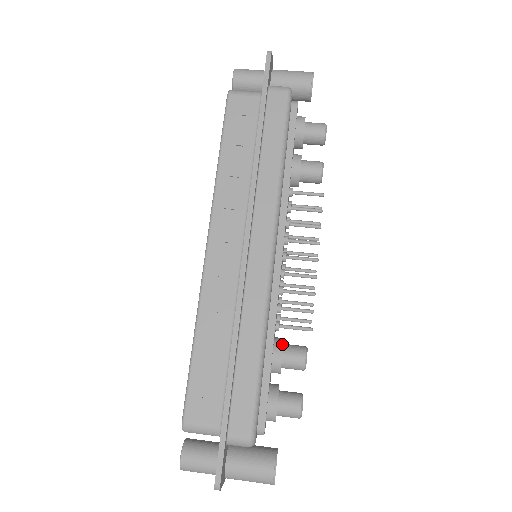
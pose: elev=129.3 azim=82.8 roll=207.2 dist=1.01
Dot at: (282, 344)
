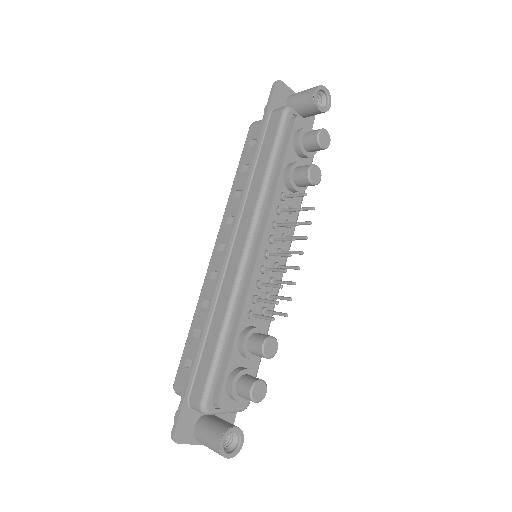
Dot at: (248, 330)
